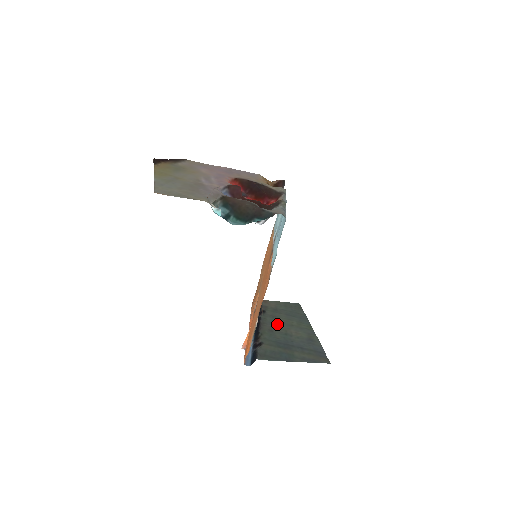
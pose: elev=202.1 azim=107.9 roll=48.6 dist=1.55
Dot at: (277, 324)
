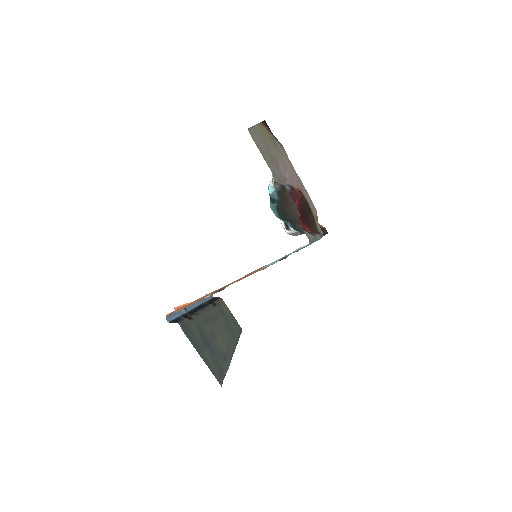
Dot at: (215, 322)
